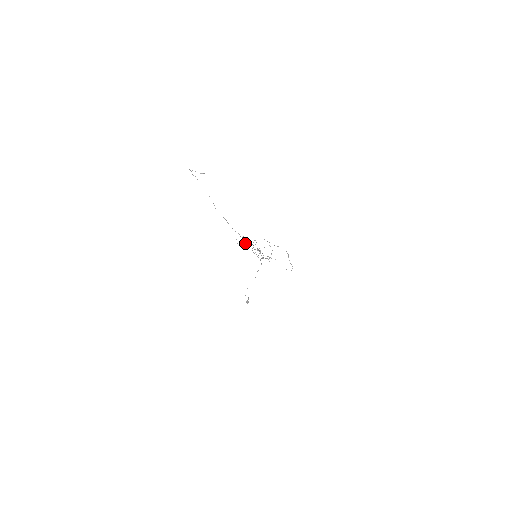
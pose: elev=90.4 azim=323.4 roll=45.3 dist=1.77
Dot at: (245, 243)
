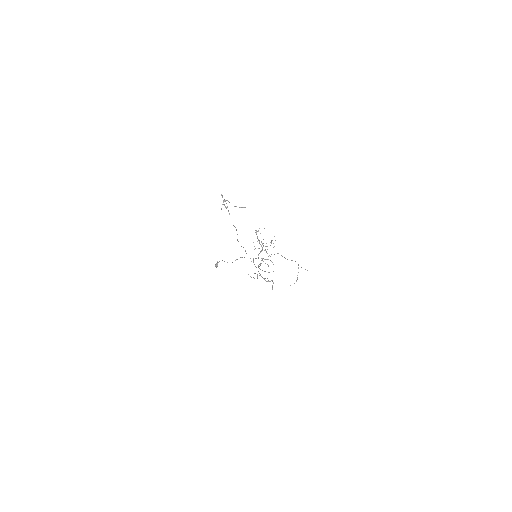
Dot at: (256, 267)
